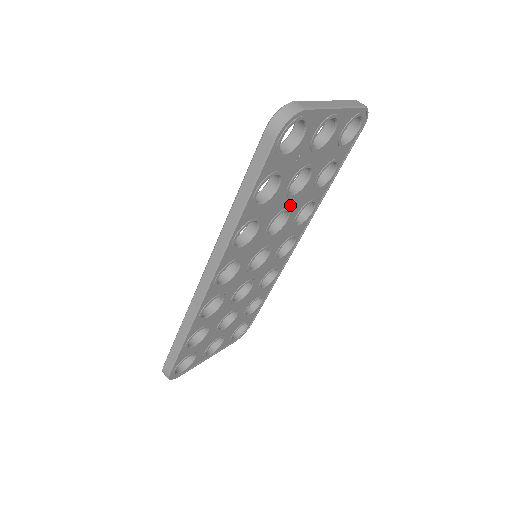
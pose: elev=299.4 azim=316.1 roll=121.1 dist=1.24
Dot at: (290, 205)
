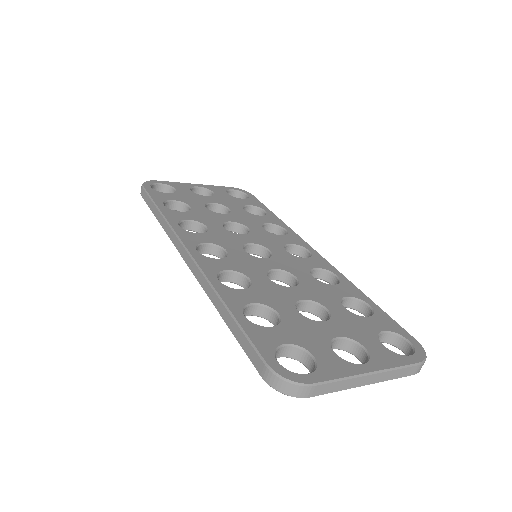
Dot at: occluded
